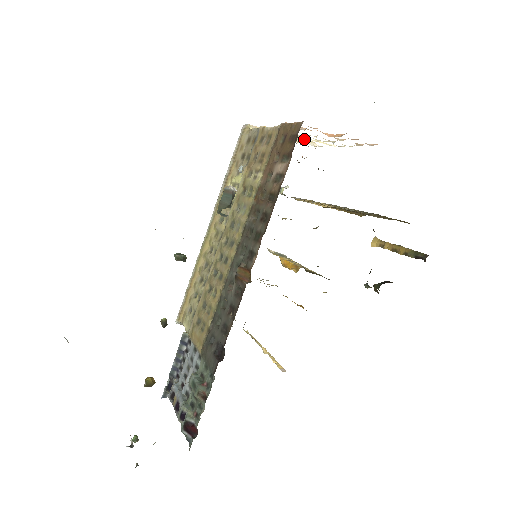
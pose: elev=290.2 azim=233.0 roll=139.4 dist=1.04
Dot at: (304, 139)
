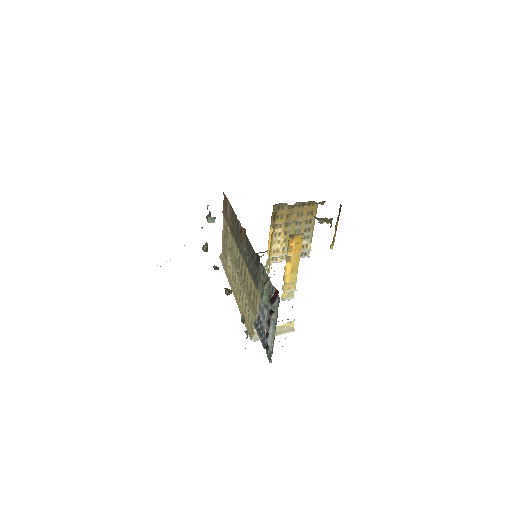
Dot at: occluded
